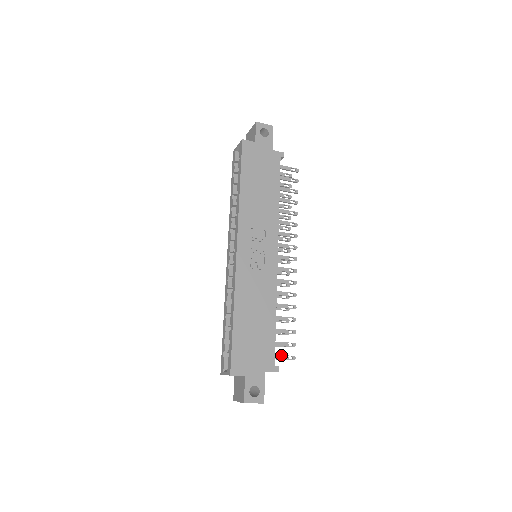
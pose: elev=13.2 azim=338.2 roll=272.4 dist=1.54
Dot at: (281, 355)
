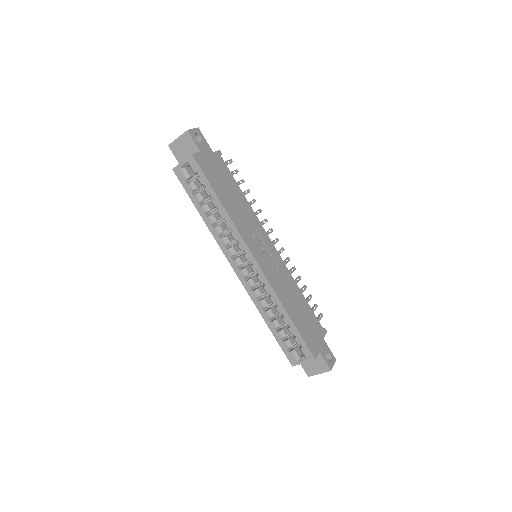
Dot at: occluded
